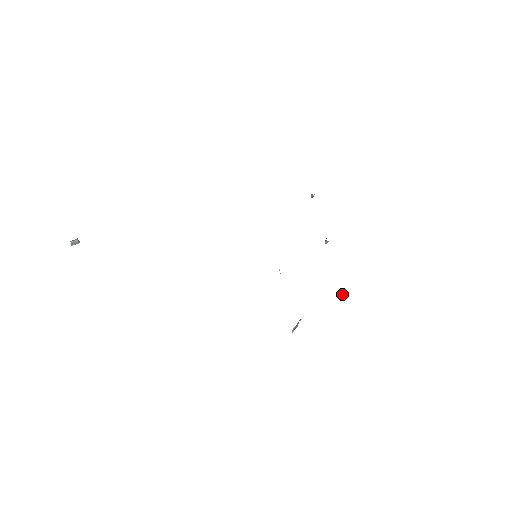
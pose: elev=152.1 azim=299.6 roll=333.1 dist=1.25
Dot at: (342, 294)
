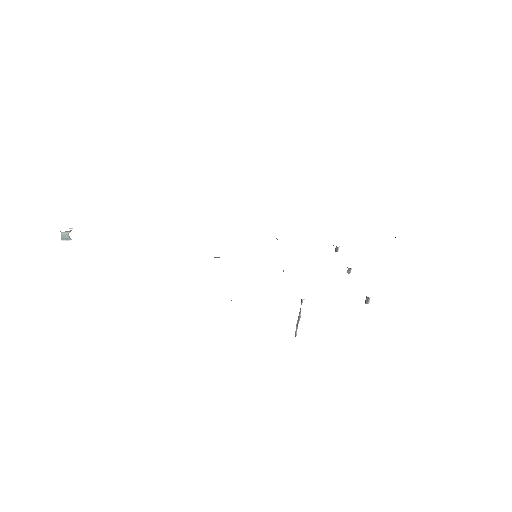
Dot at: (365, 300)
